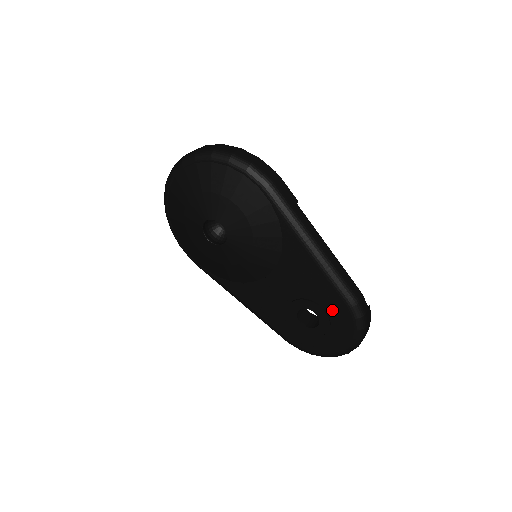
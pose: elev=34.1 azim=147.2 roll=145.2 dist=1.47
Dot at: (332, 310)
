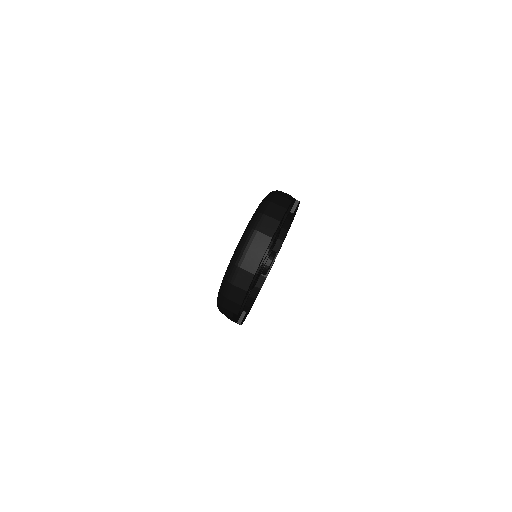
Dot at: occluded
